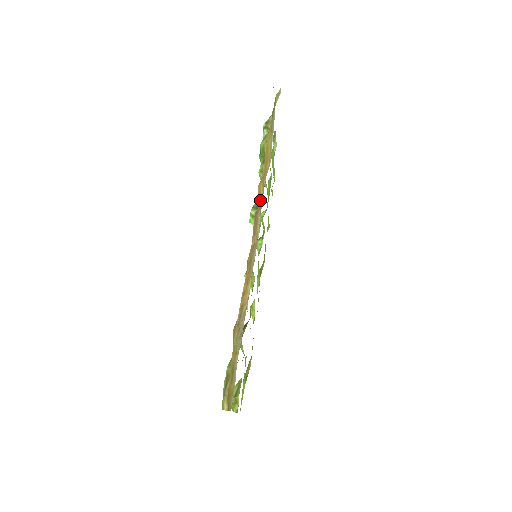
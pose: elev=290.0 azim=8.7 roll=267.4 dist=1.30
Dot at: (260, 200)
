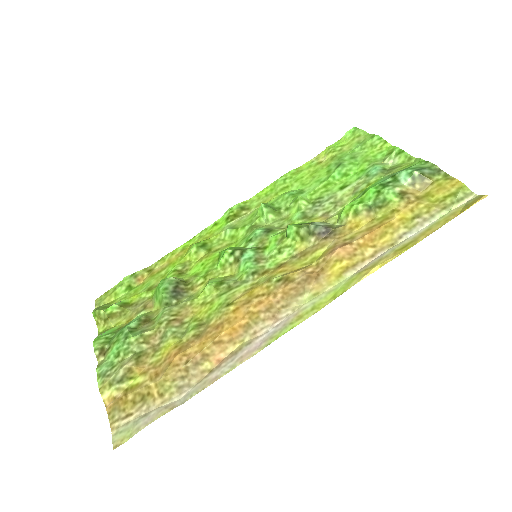
Dot at: (325, 271)
